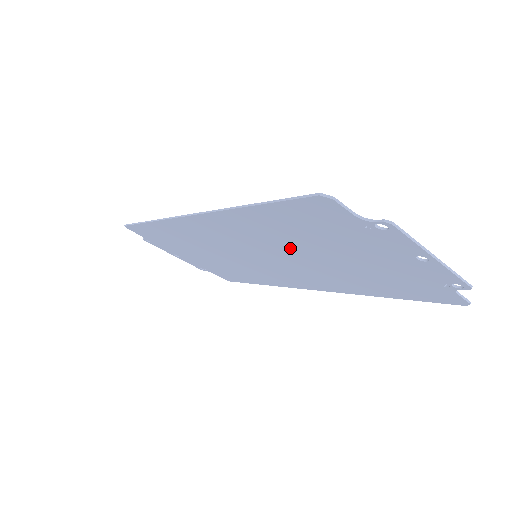
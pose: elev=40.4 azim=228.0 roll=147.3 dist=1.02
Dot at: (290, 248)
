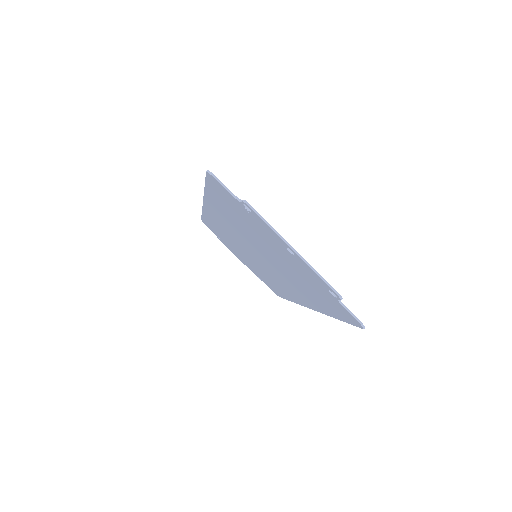
Dot at: (253, 242)
